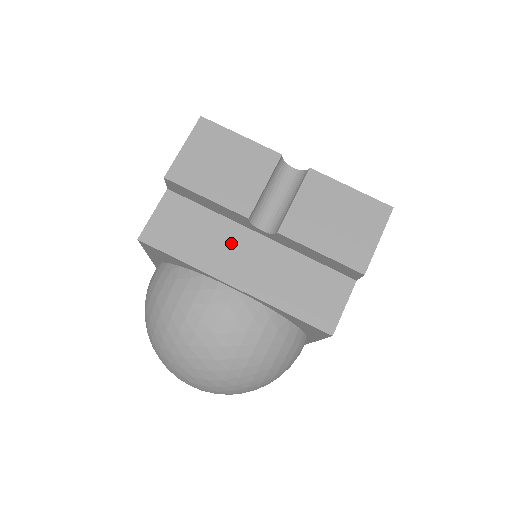
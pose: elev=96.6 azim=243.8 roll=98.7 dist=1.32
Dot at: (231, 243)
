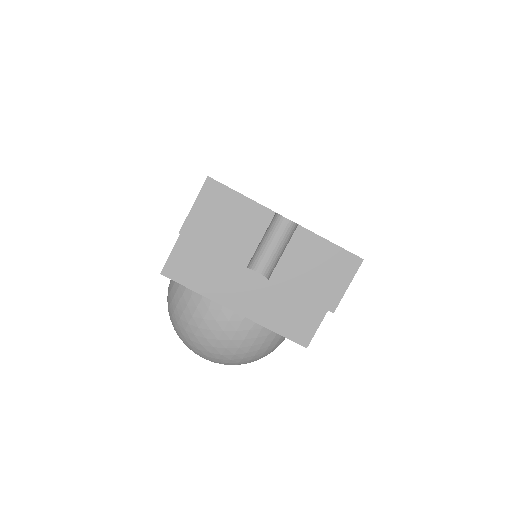
Dot at: (233, 278)
